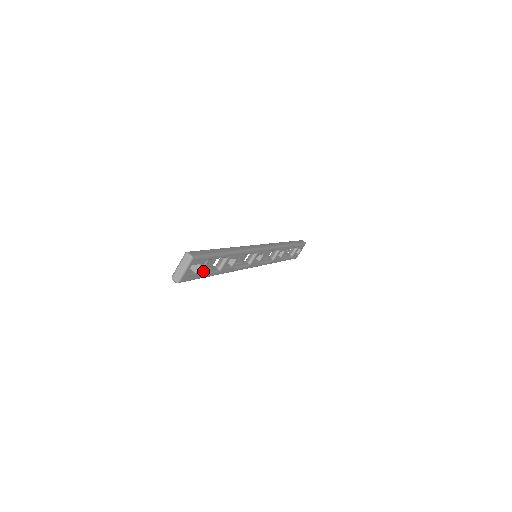
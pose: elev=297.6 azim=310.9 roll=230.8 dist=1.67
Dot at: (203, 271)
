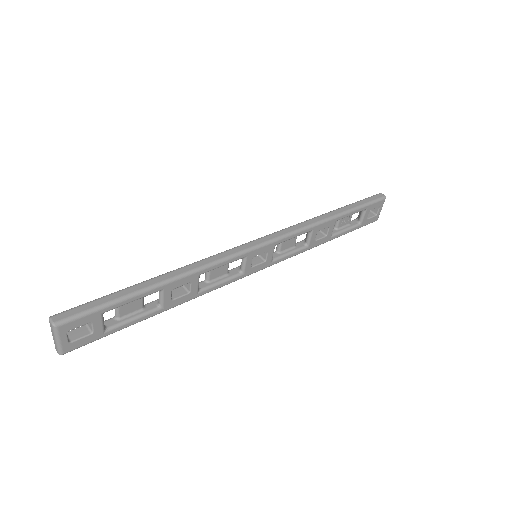
Dot at: (120, 320)
